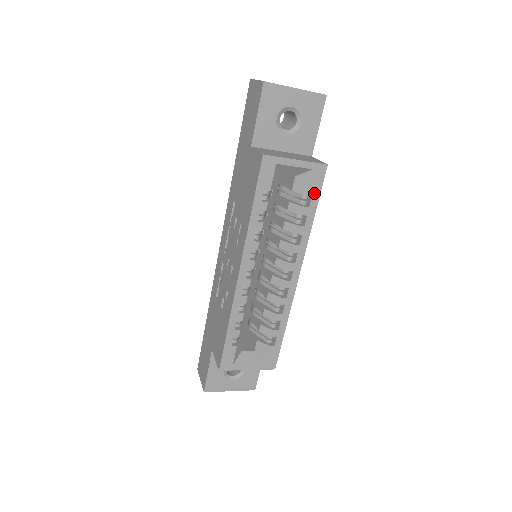
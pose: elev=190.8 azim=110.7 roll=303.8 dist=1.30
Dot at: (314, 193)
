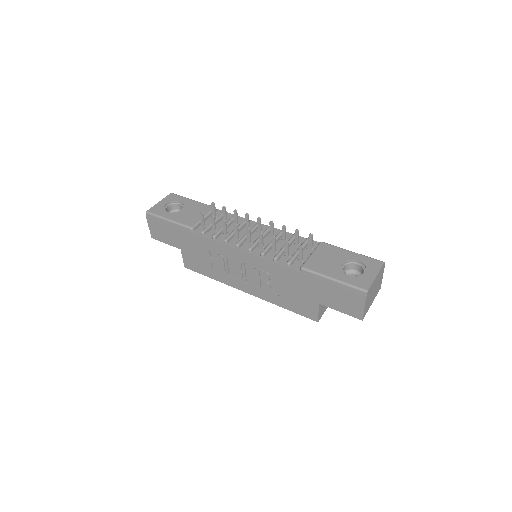
Dot at: occluded
